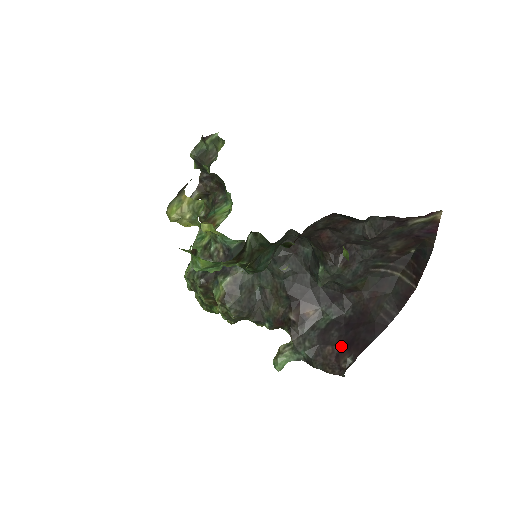
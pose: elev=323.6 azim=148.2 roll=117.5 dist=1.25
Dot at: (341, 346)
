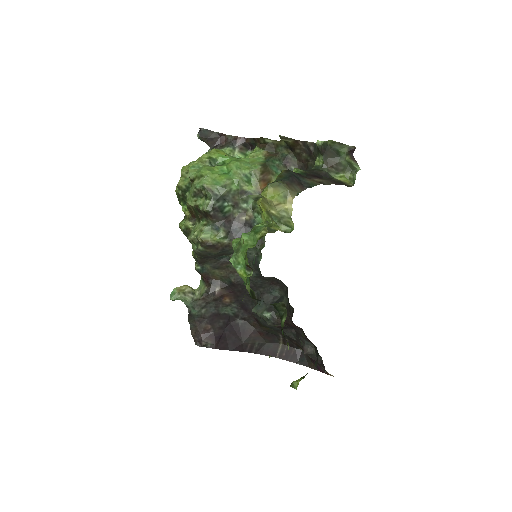
Dot at: (215, 334)
